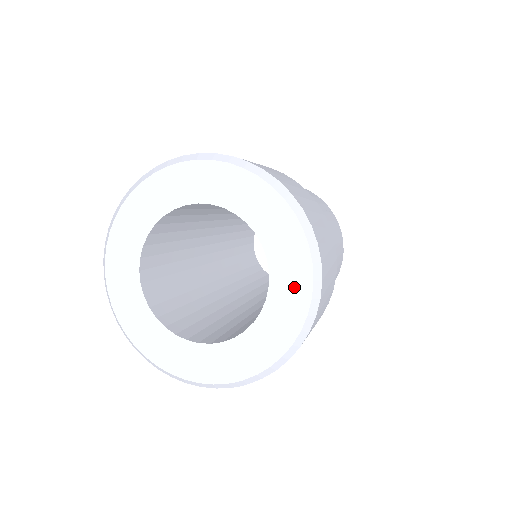
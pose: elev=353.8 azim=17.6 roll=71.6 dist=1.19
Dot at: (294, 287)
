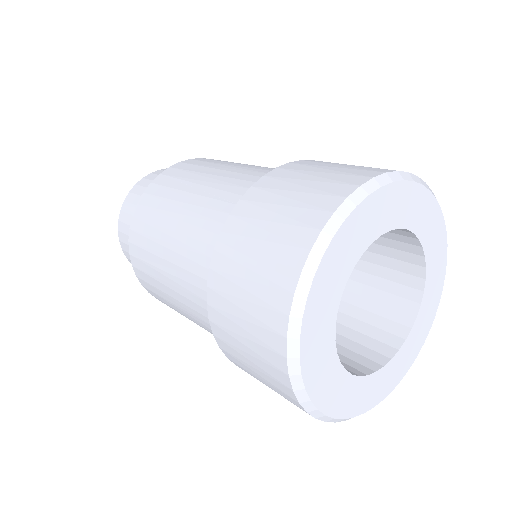
Dot at: (434, 227)
